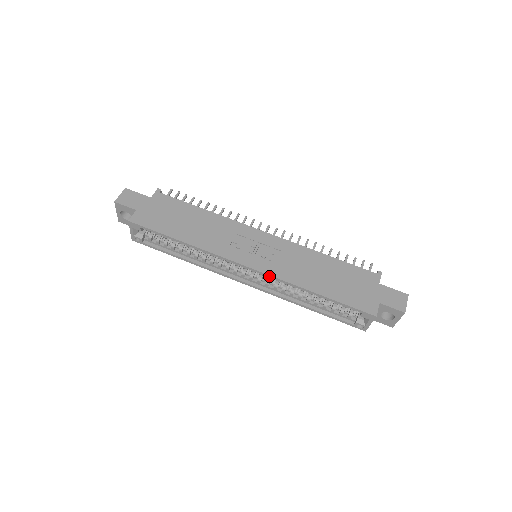
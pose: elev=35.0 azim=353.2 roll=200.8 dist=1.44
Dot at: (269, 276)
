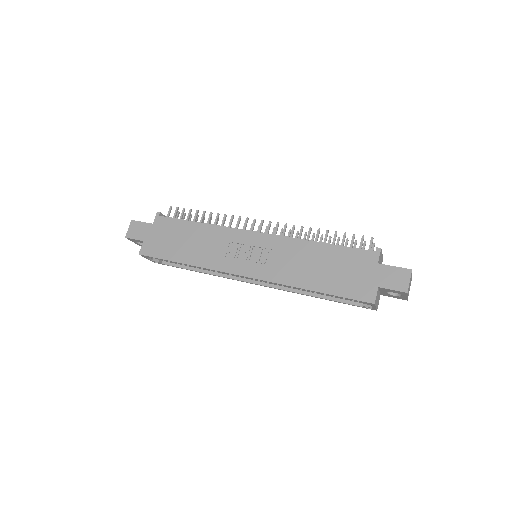
Dot at: (264, 281)
